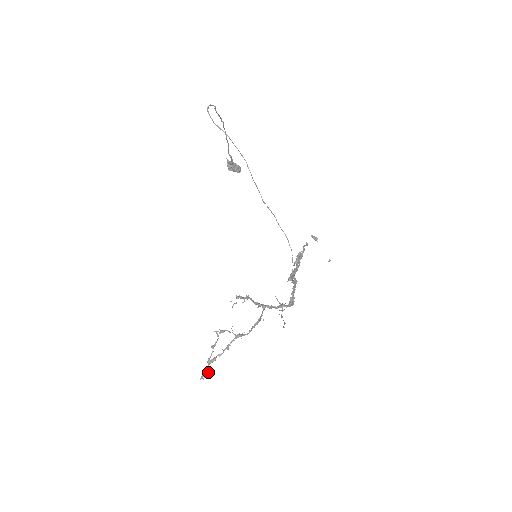
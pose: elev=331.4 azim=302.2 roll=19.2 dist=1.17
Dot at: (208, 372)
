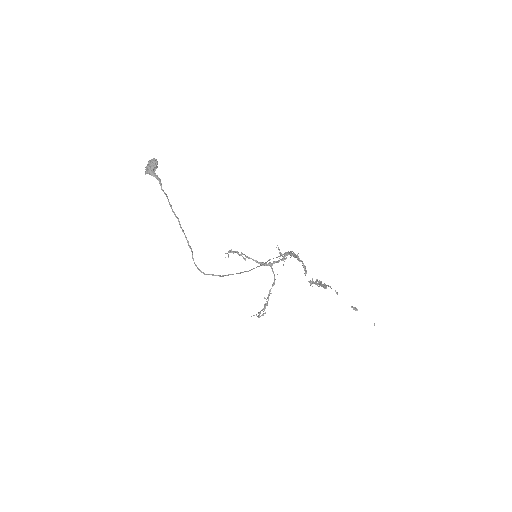
Dot at: (258, 315)
